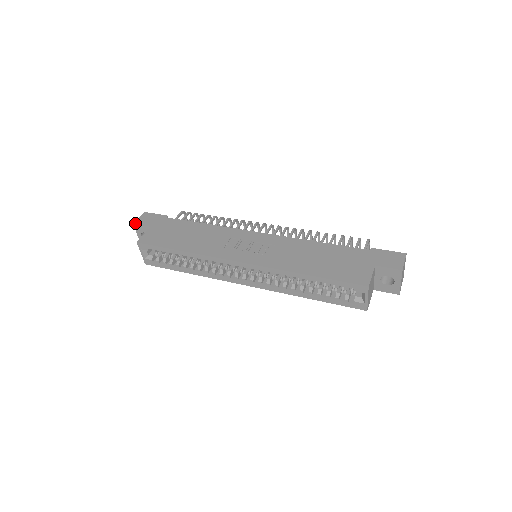
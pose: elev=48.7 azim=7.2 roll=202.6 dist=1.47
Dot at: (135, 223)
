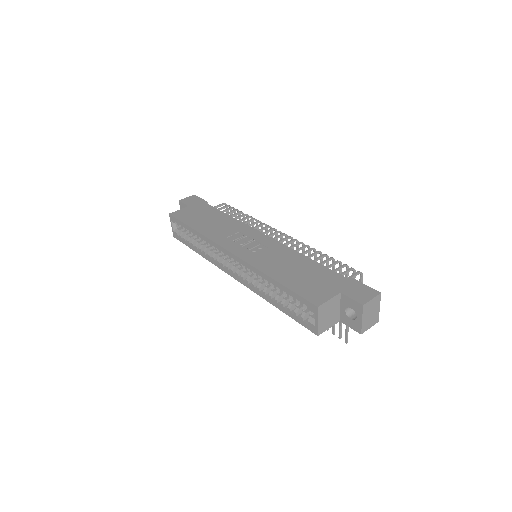
Dot at: (180, 200)
